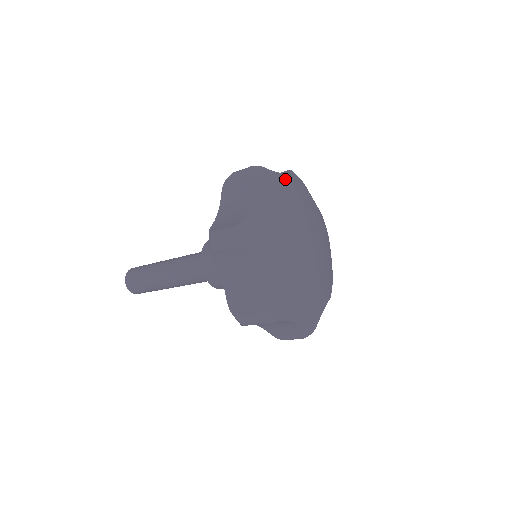
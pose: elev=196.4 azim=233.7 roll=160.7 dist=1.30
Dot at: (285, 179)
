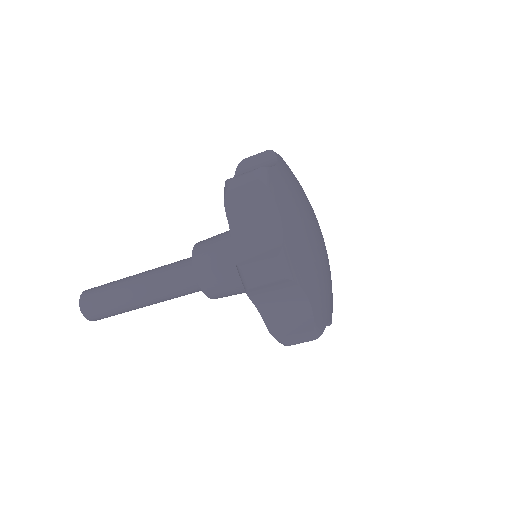
Dot at: occluded
